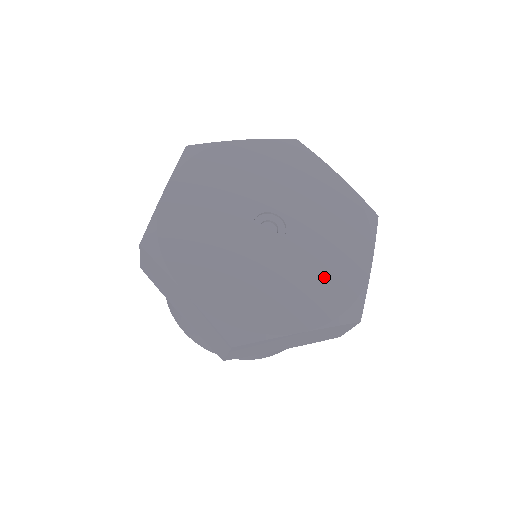
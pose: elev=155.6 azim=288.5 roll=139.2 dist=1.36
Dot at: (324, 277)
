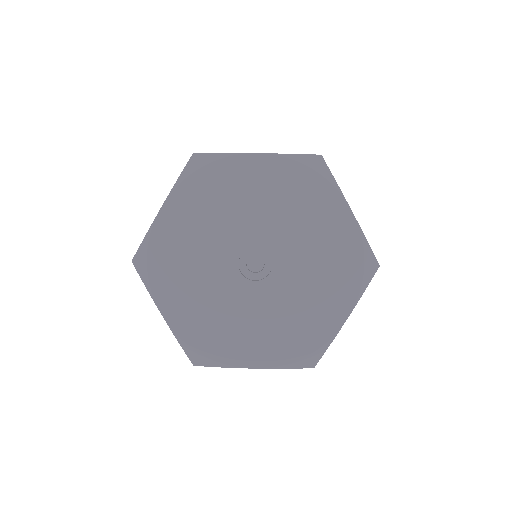
Dot at: (293, 324)
